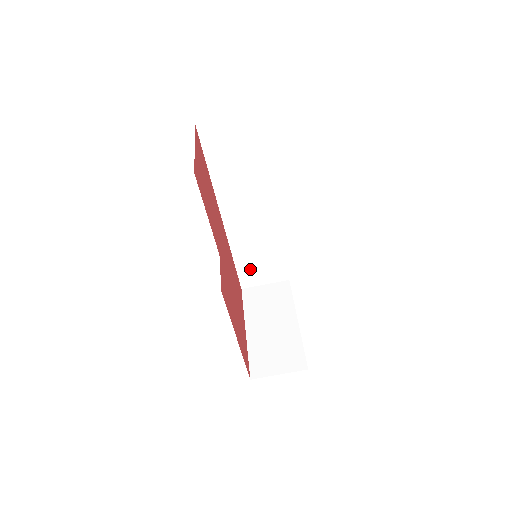
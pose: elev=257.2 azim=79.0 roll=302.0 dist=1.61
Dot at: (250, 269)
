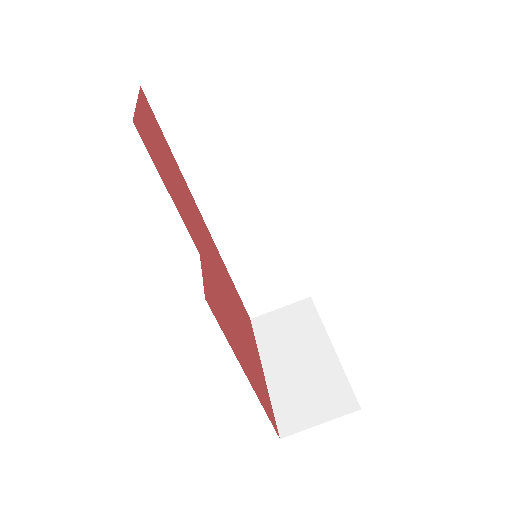
Dot at: (256, 289)
